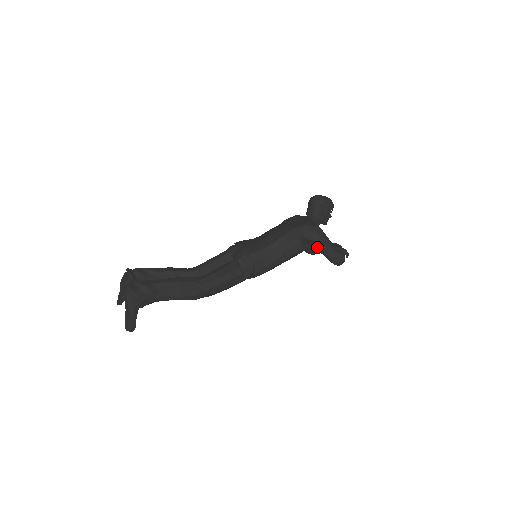
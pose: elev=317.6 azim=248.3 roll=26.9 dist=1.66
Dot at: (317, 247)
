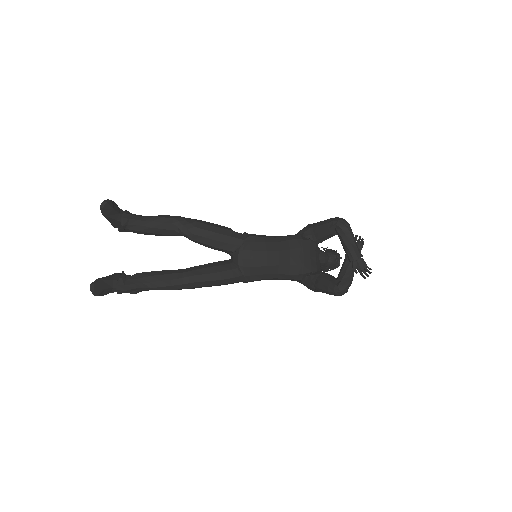
Dot at: (312, 227)
